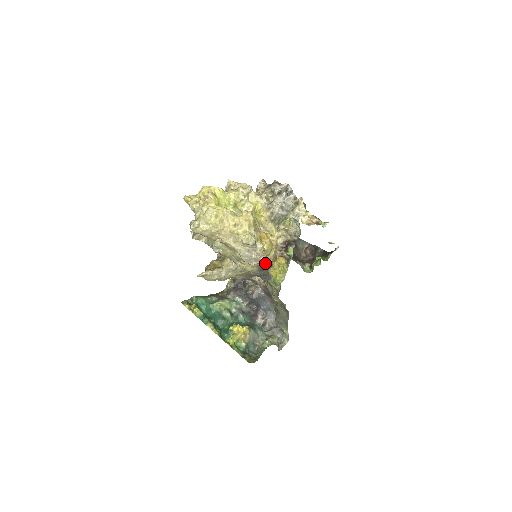
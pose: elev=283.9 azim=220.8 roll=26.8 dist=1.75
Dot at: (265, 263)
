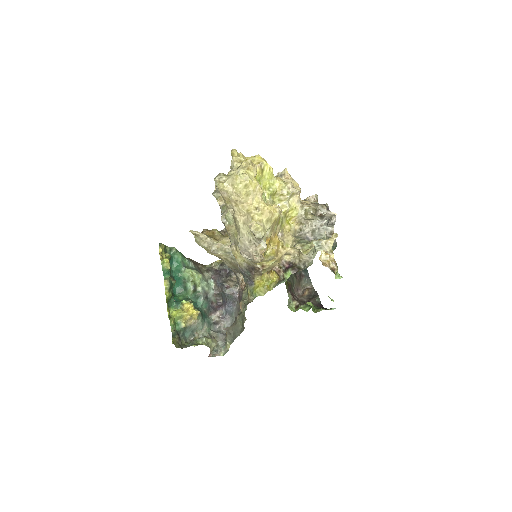
Dot at: (257, 266)
